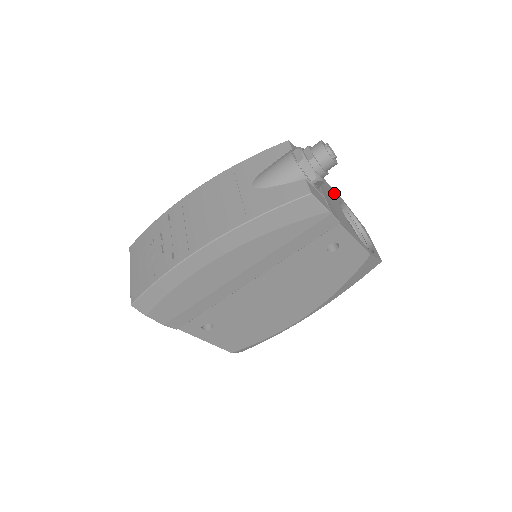
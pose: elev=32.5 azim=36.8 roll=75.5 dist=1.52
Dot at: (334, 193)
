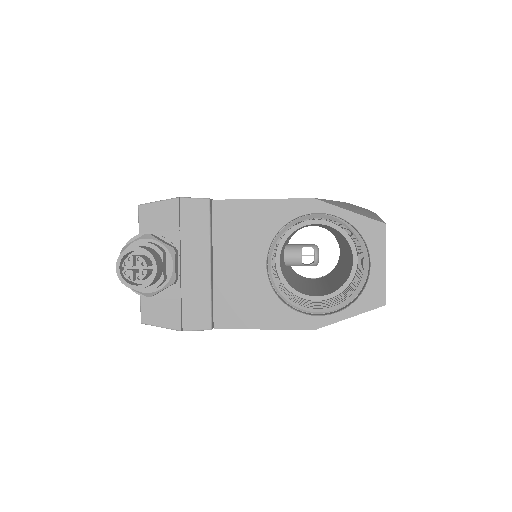
Dot at: (268, 216)
